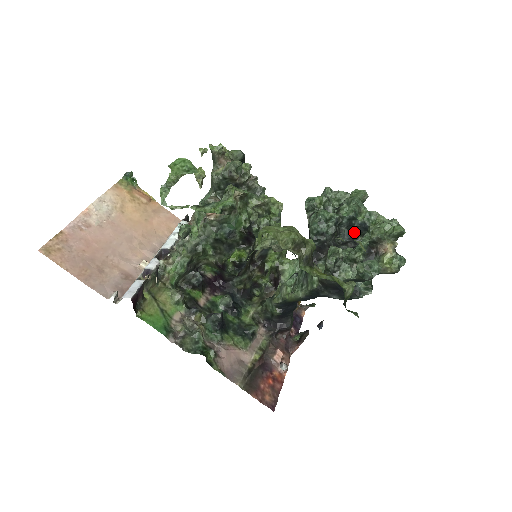
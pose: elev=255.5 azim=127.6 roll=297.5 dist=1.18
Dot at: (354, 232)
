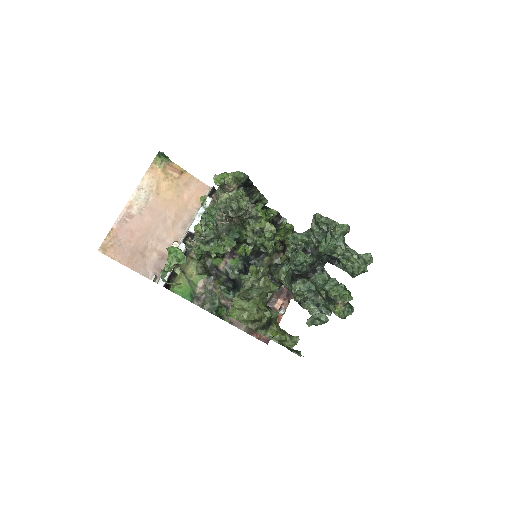
Dot at: occluded
